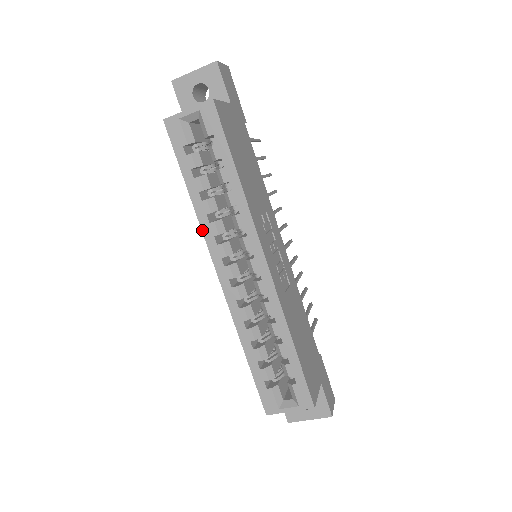
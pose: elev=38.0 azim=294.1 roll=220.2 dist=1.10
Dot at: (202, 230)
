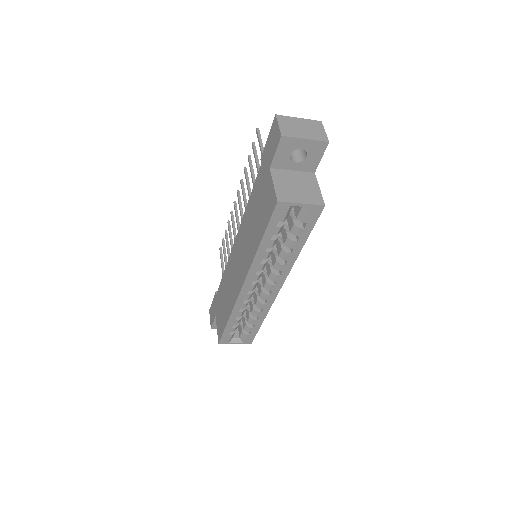
Dot at: (251, 266)
